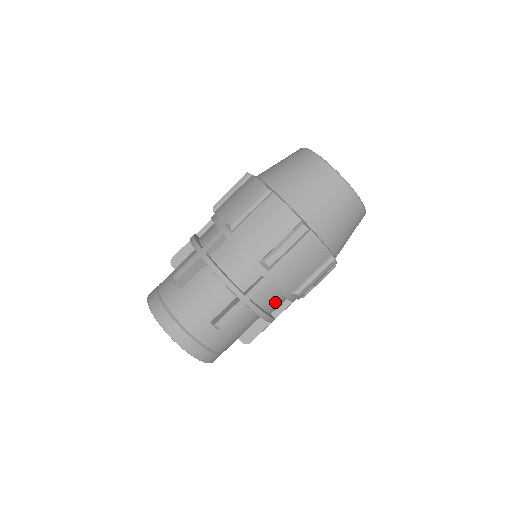
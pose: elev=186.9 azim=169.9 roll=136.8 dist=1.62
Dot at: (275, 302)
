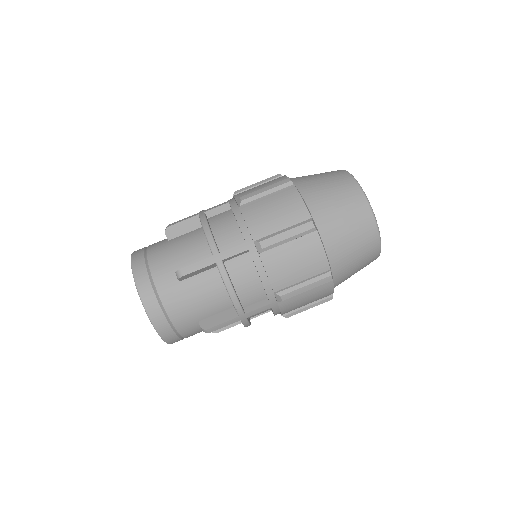
Dot at: occluded
